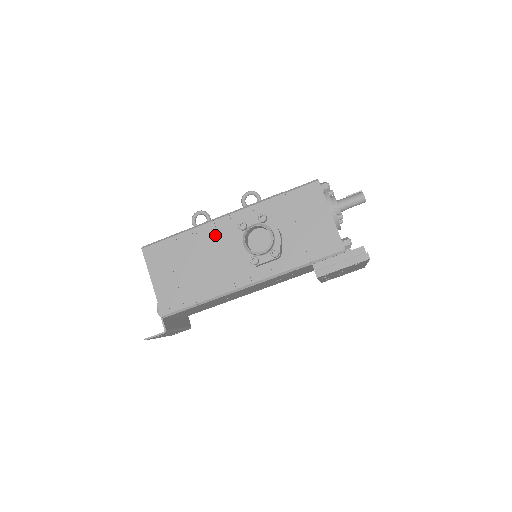
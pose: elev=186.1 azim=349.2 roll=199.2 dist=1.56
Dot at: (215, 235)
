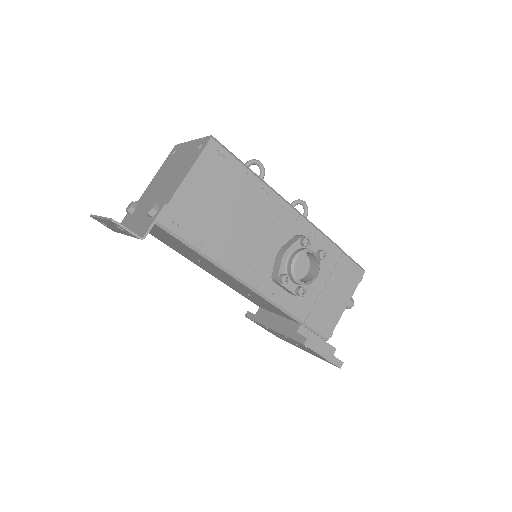
Dot at: (275, 215)
